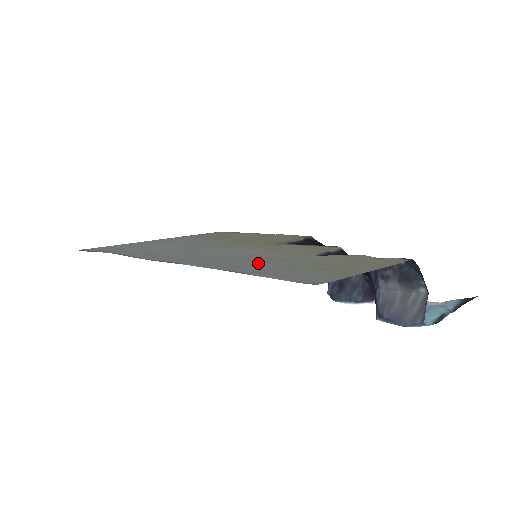
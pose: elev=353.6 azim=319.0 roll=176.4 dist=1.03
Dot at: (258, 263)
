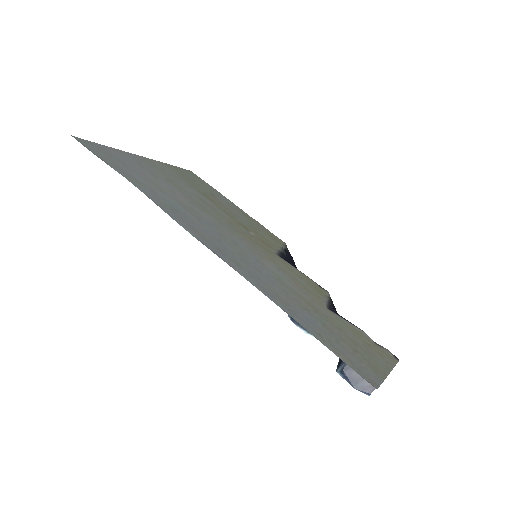
Dot at: (299, 306)
